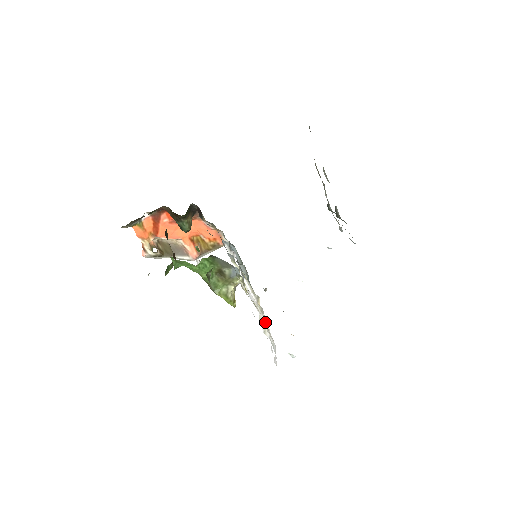
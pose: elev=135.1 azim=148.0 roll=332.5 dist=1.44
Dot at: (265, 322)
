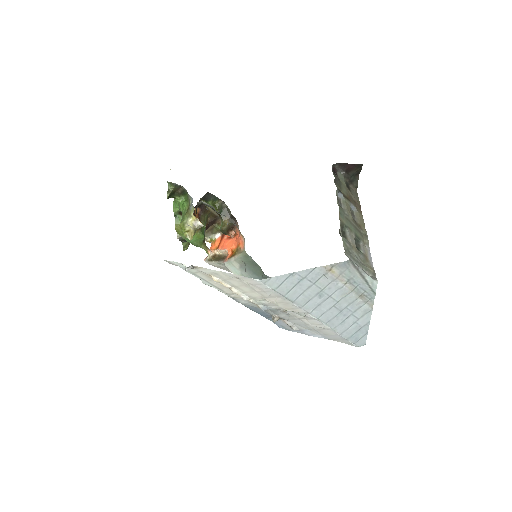
Dot at: occluded
